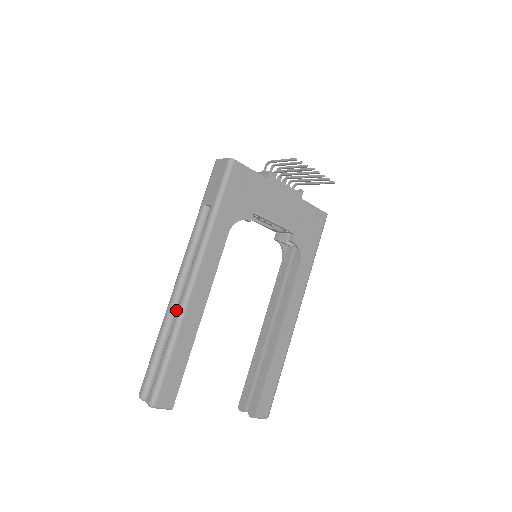
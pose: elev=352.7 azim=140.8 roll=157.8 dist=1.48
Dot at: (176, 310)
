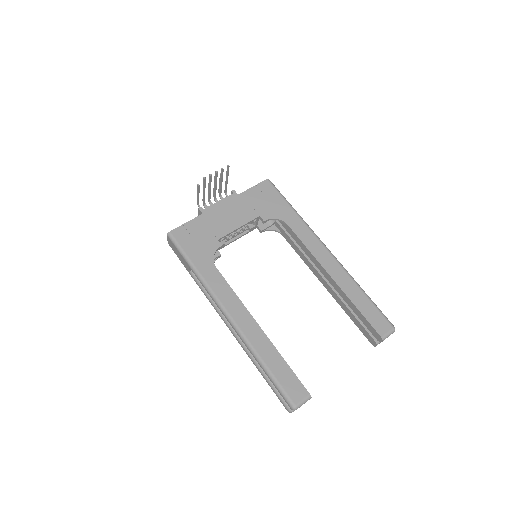
Dot at: occluded
